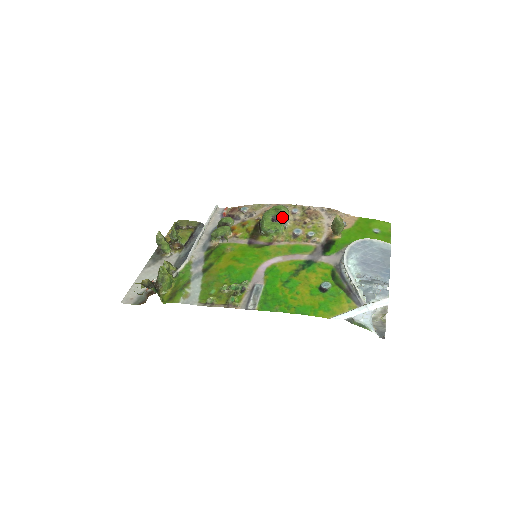
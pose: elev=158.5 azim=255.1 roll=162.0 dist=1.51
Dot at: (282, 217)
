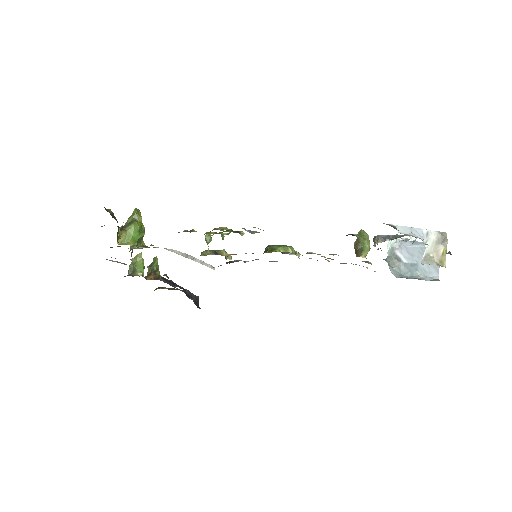
Dot at: (292, 254)
